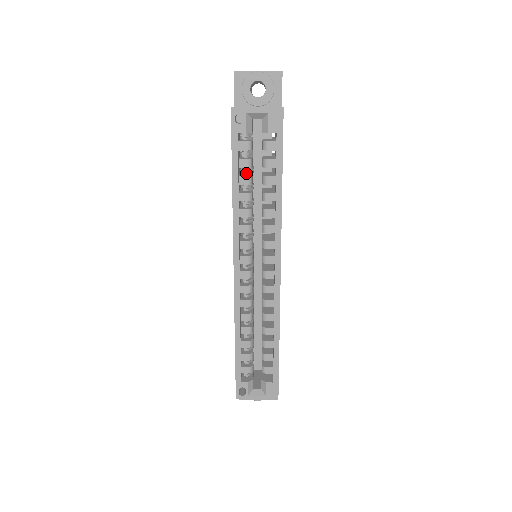
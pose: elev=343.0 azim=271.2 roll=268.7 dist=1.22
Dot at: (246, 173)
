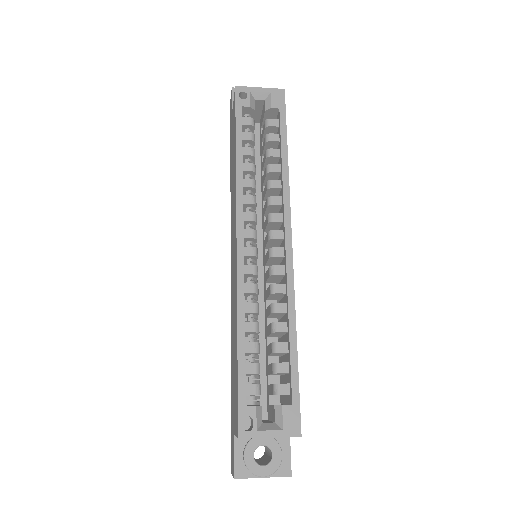
Dot at: (249, 148)
